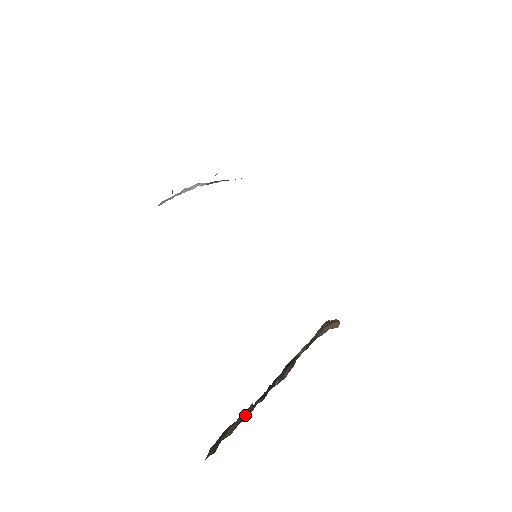
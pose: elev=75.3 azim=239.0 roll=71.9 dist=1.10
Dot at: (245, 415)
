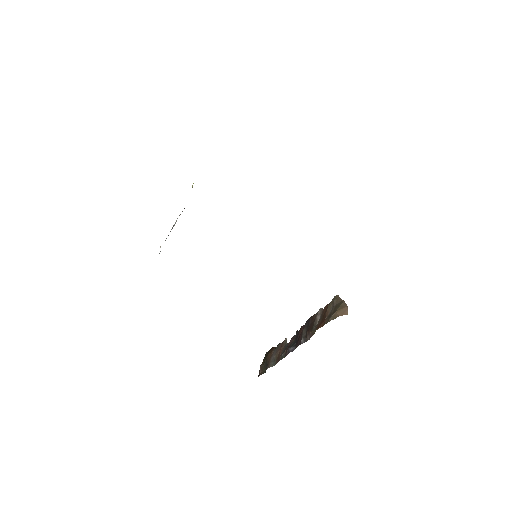
Dot at: (282, 355)
